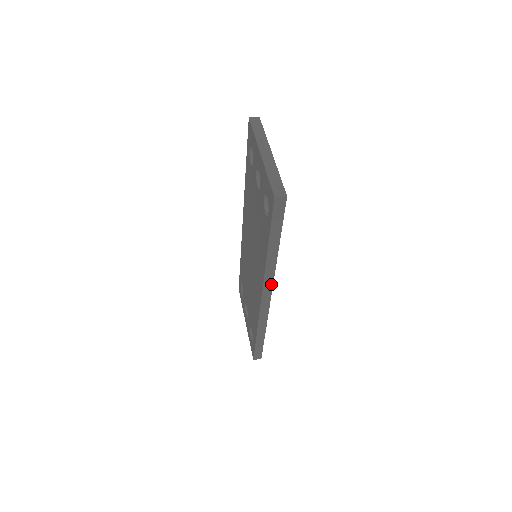
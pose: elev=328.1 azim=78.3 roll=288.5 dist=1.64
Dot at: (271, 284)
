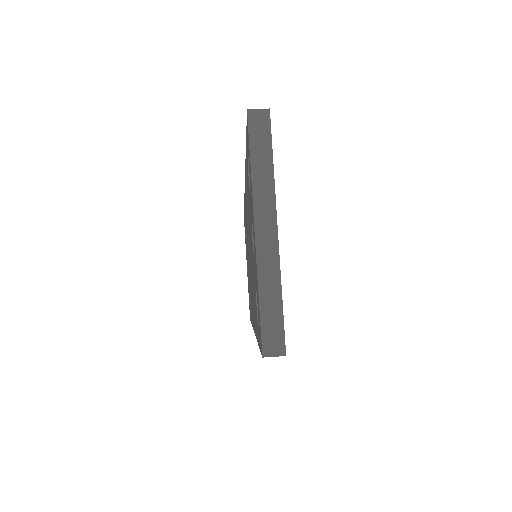
Dot at: occluded
